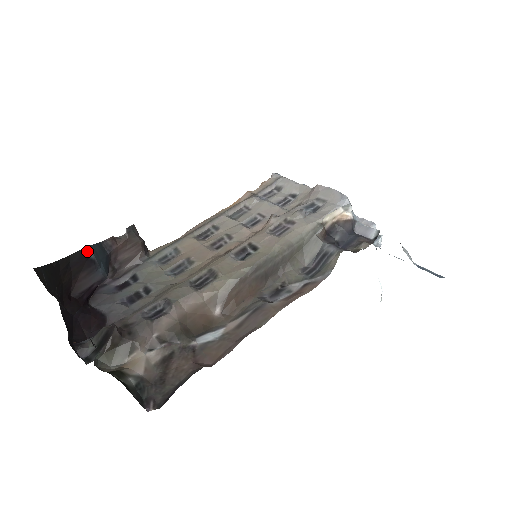
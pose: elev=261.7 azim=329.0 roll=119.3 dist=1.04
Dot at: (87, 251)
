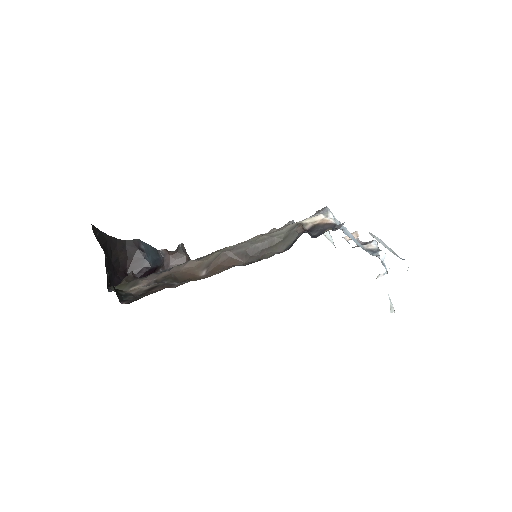
Dot at: (139, 243)
